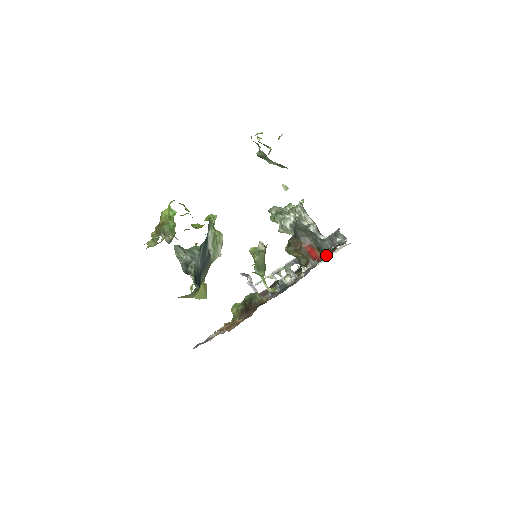
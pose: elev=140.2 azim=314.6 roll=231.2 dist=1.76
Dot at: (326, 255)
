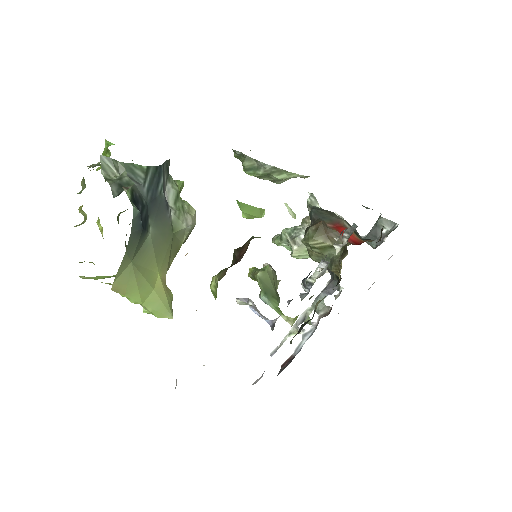
Dot at: (371, 241)
